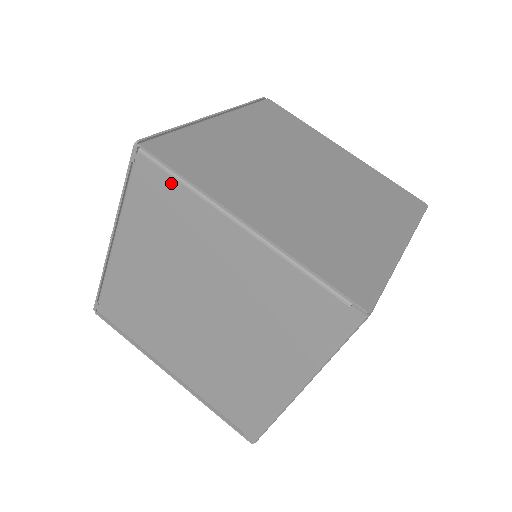
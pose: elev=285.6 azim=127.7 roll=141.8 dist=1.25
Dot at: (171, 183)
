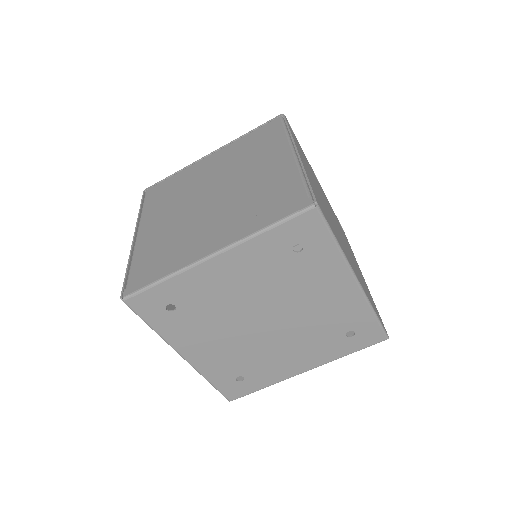
Dot at: (279, 130)
